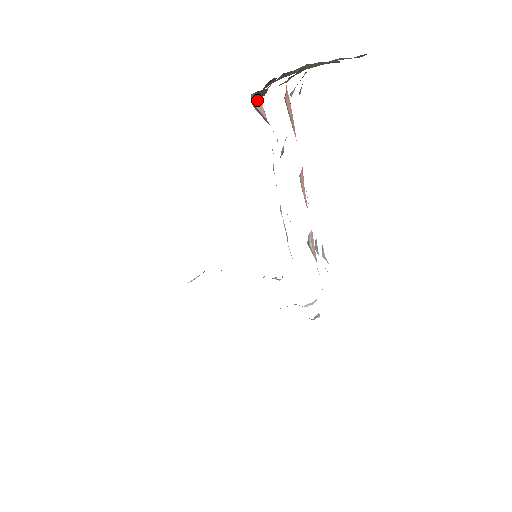
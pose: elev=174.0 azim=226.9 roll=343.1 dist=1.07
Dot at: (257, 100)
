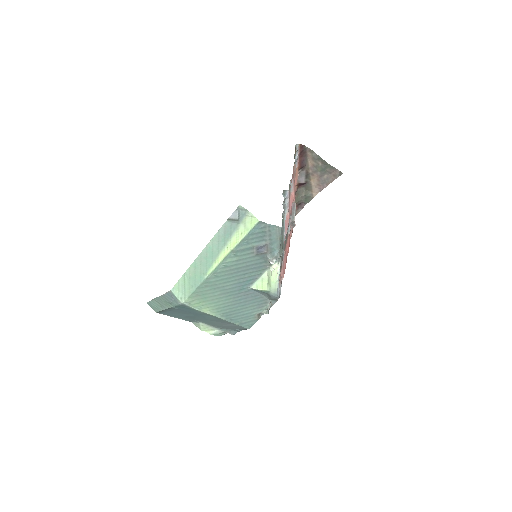
Dot at: occluded
